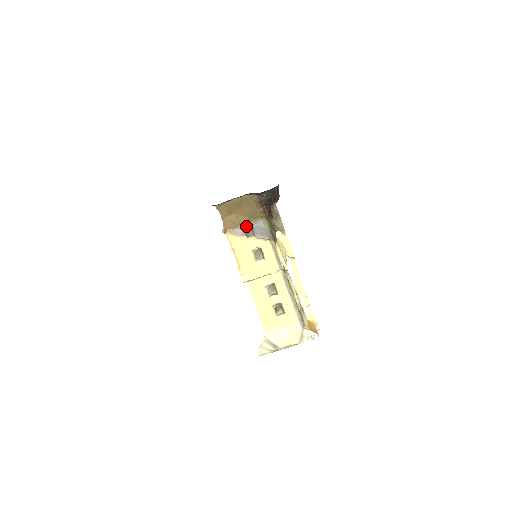
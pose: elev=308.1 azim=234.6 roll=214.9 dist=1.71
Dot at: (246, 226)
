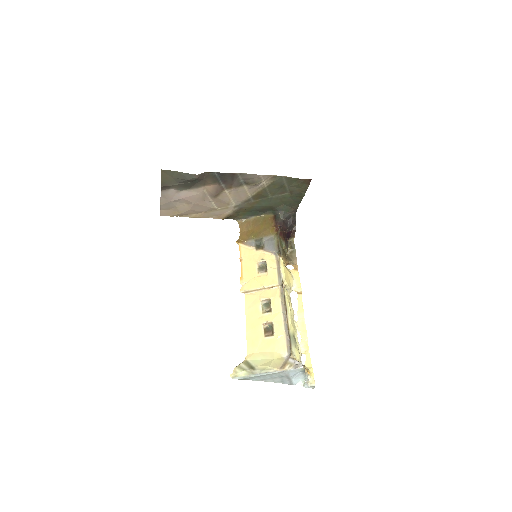
Dot at: (258, 240)
